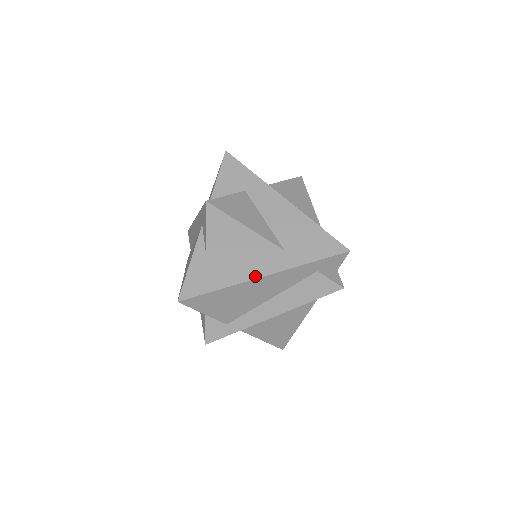
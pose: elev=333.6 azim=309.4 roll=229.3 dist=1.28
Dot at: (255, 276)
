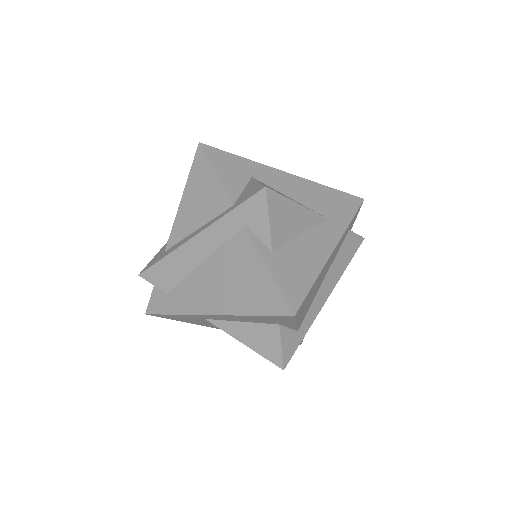
Dot at: (329, 252)
